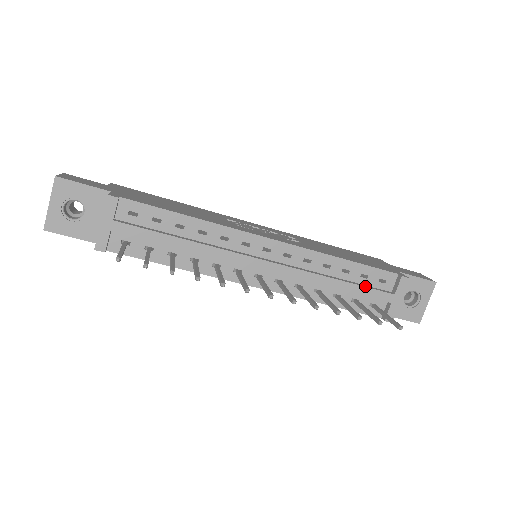
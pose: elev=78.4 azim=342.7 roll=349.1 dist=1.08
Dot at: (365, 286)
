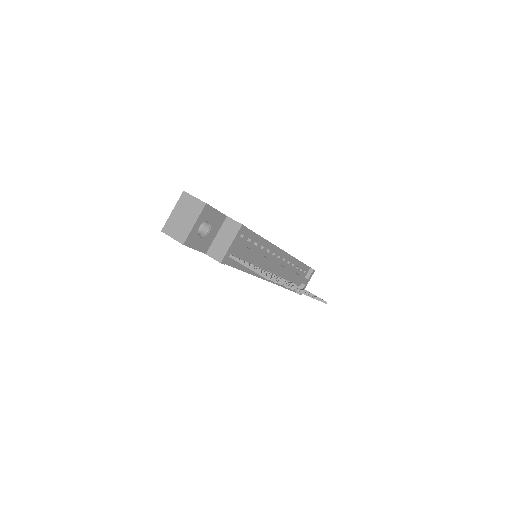
Dot at: (301, 276)
